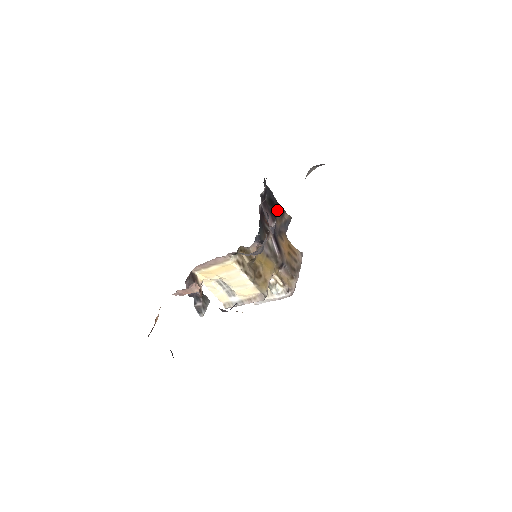
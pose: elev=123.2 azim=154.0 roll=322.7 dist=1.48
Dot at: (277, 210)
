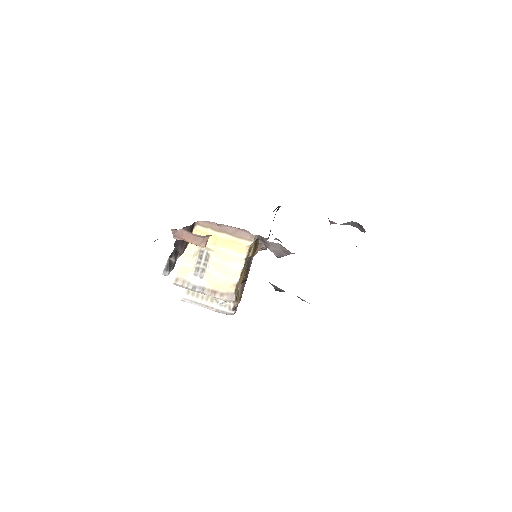
Dot at: occluded
